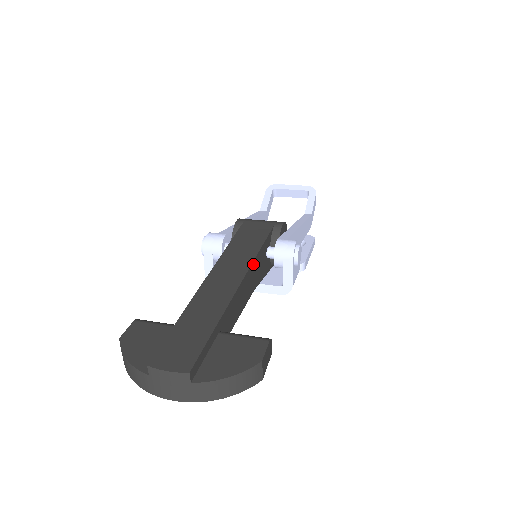
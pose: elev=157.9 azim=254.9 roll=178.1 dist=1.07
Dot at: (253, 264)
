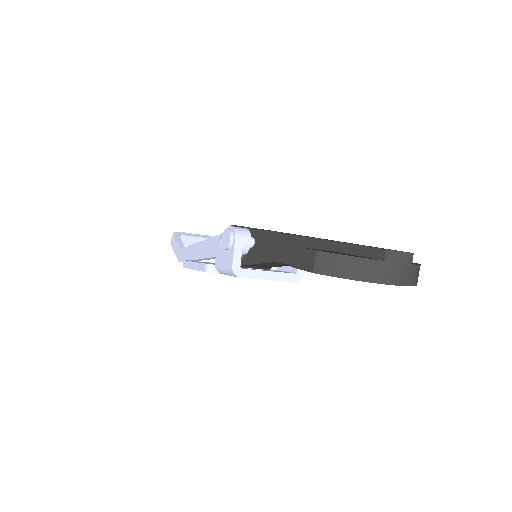
Dot at: occluded
